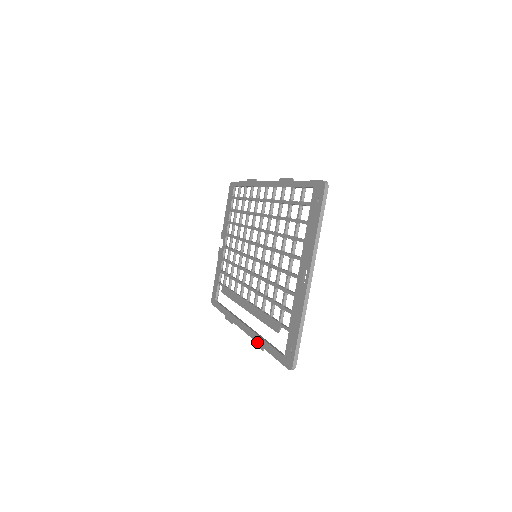
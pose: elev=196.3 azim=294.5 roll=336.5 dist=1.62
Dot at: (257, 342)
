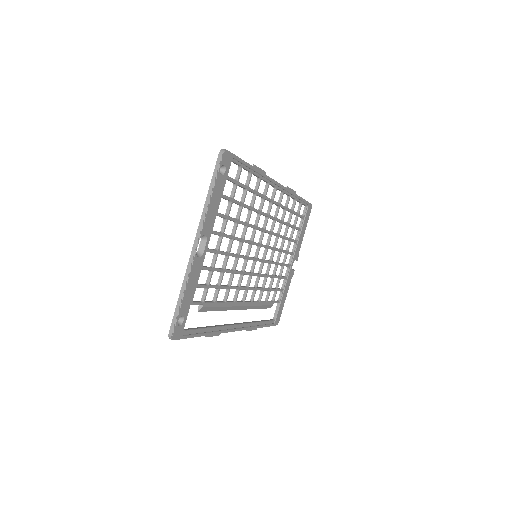
Dot at: occluded
